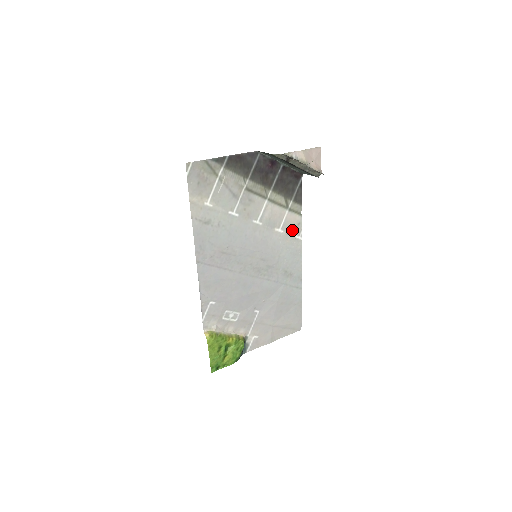
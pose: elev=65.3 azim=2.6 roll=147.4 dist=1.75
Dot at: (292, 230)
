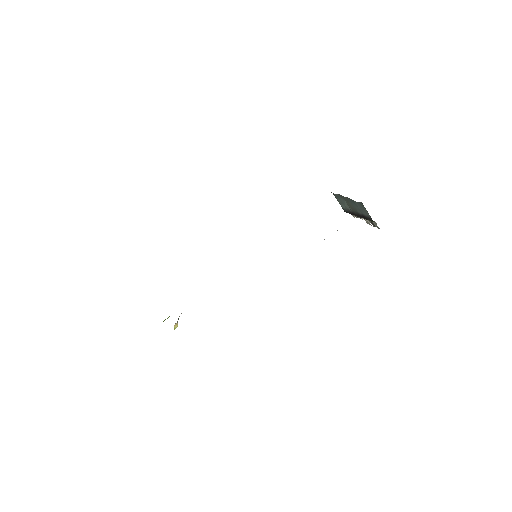
Dot at: occluded
